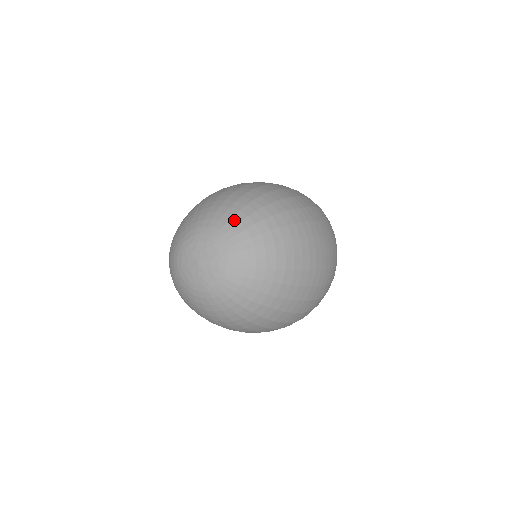
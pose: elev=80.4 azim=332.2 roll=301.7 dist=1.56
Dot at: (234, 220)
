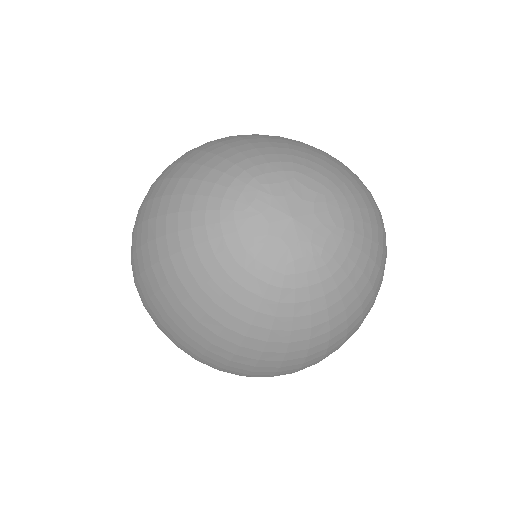
Dot at: (353, 186)
